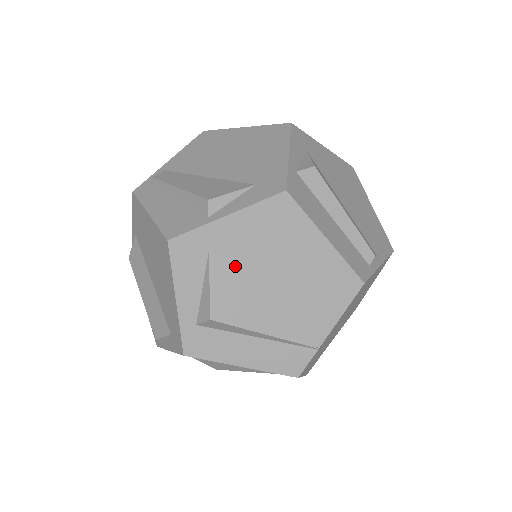
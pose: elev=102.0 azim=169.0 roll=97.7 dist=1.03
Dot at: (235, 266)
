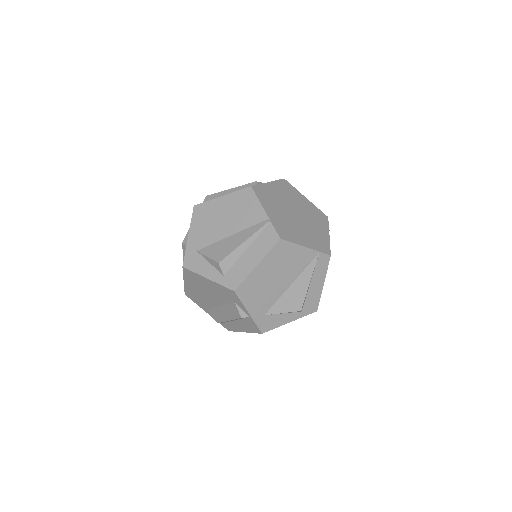
Dot at: (209, 243)
